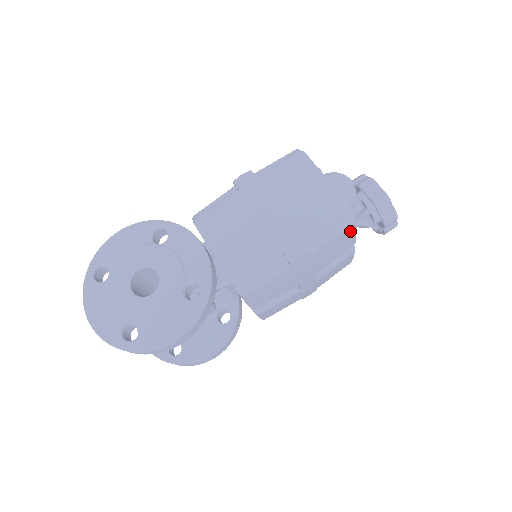
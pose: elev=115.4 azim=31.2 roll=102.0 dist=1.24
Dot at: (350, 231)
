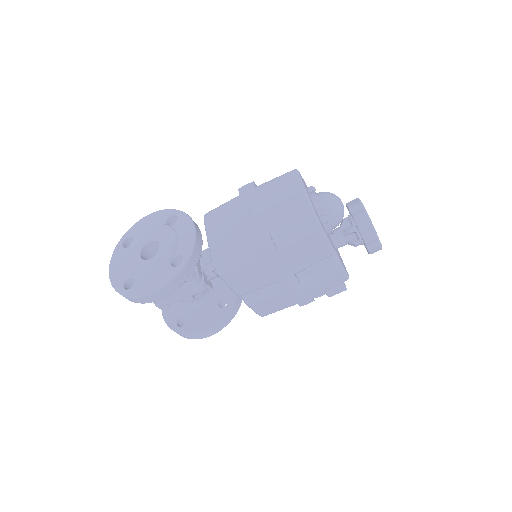
Dot at: (318, 237)
